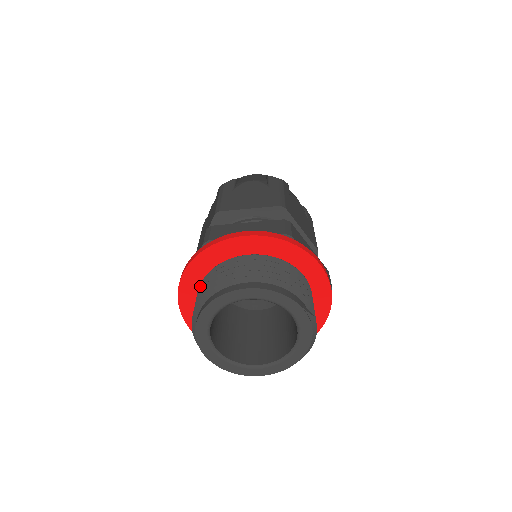
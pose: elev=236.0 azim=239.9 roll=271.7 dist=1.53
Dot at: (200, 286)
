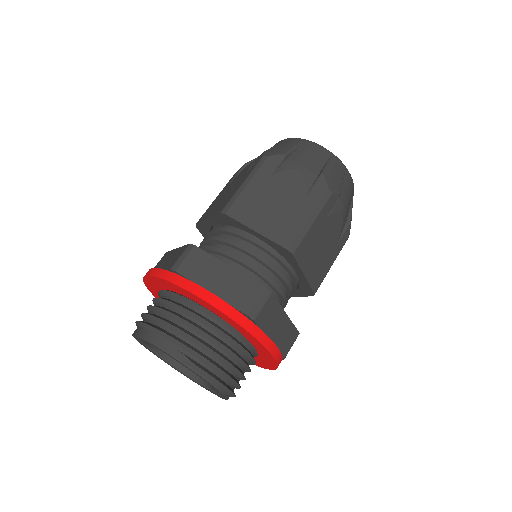
Dot at: occluded
